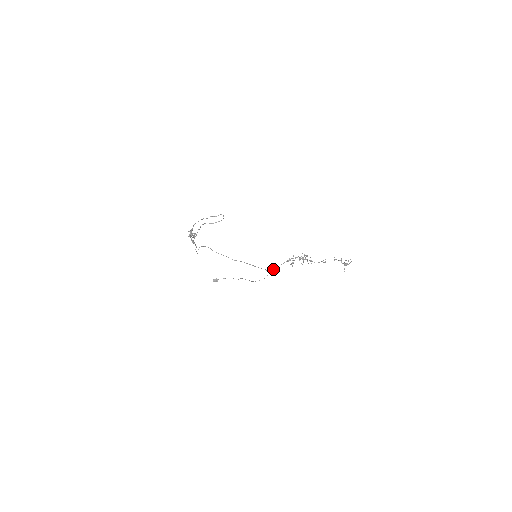
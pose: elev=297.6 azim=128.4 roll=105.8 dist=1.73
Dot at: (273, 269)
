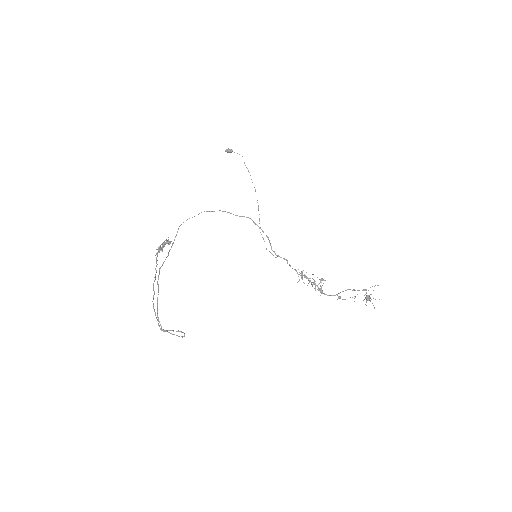
Dot at: (279, 256)
